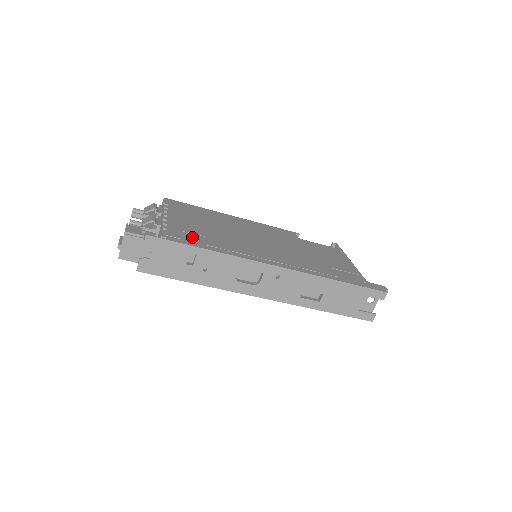
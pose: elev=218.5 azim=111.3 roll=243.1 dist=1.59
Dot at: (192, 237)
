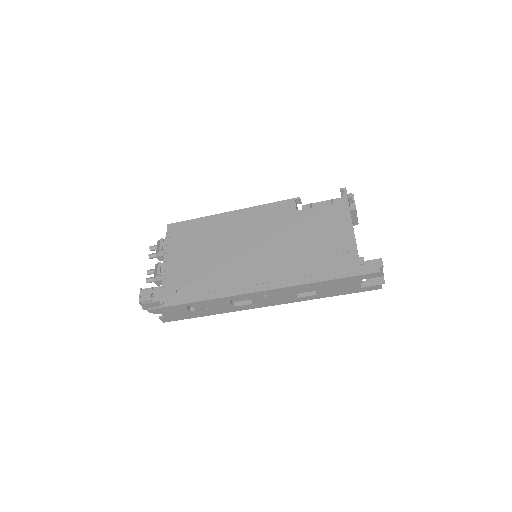
Dot at: (185, 288)
